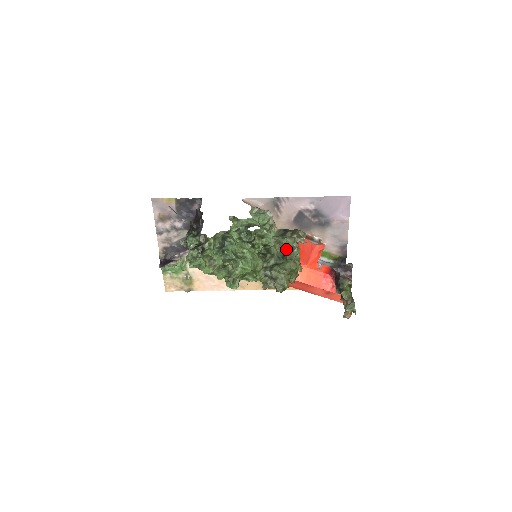
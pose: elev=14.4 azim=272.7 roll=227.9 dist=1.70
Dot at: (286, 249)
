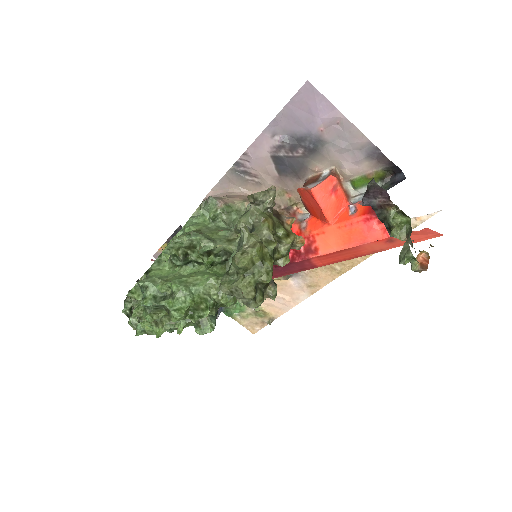
Dot at: occluded
